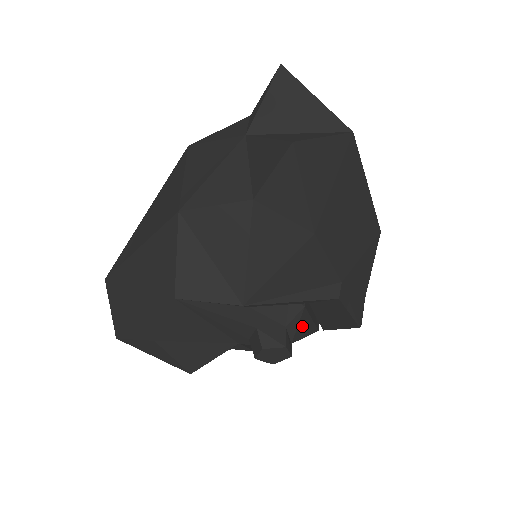
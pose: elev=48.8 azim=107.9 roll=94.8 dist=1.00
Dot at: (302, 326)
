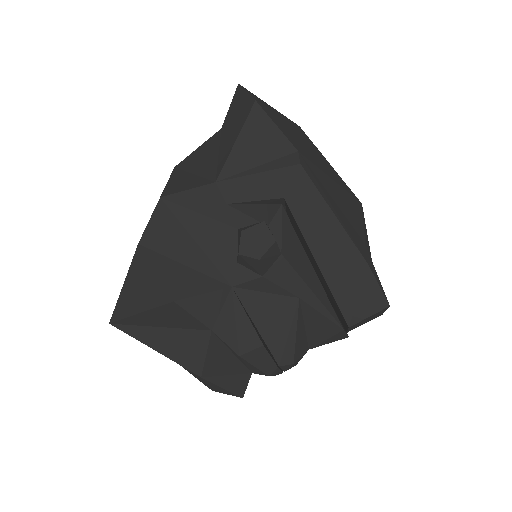
Dot at: (293, 247)
